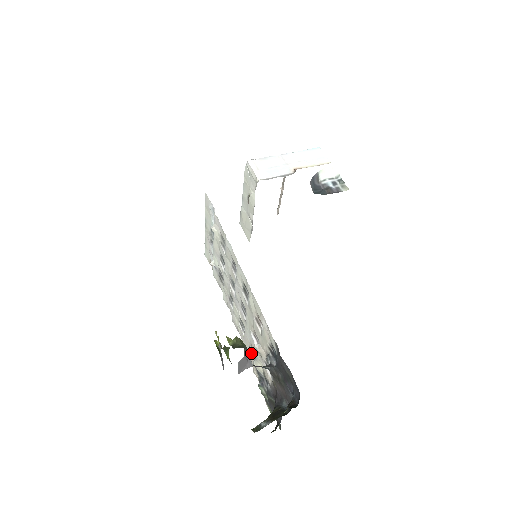
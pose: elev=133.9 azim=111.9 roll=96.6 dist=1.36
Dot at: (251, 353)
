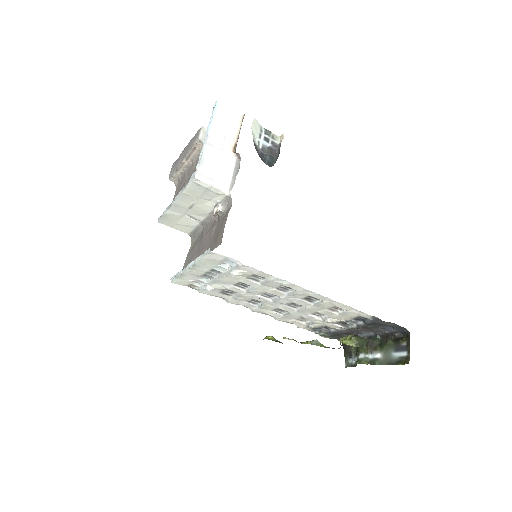
Dot at: (298, 321)
